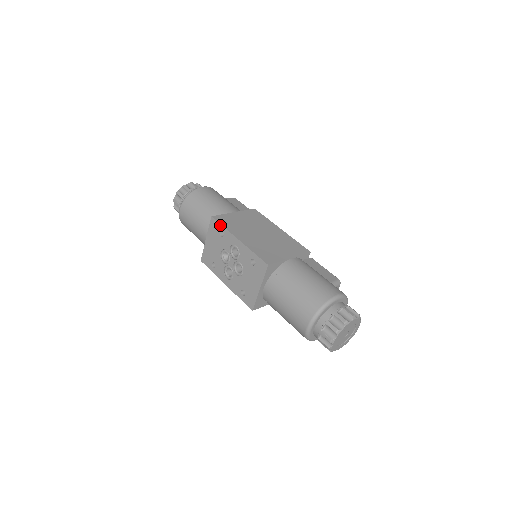
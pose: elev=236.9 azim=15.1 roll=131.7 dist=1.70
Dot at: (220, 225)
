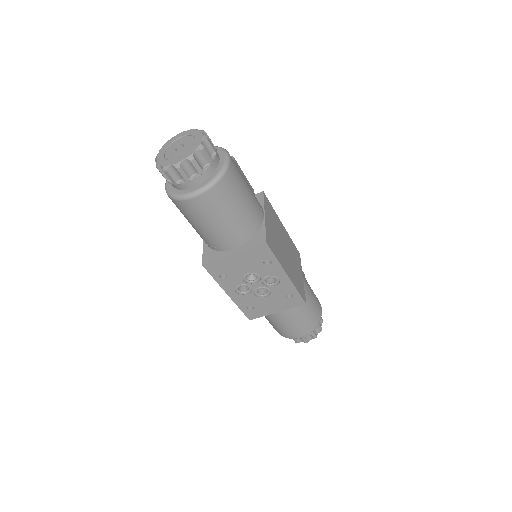
Dot at: (273, 256)
